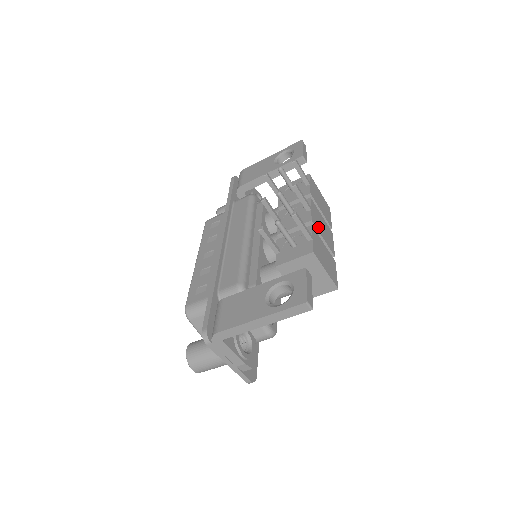
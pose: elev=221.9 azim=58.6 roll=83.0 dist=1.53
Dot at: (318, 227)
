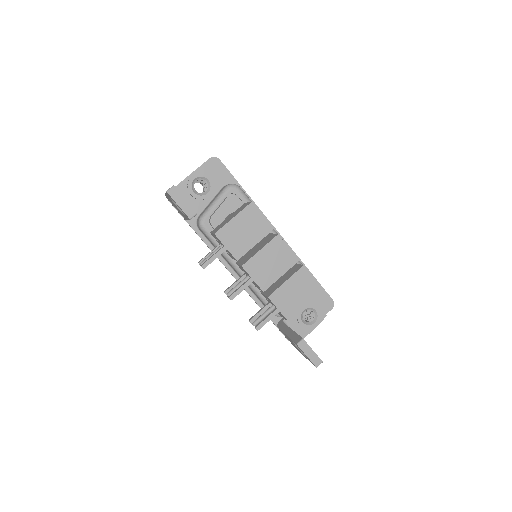
Dot at: (270, 279)
